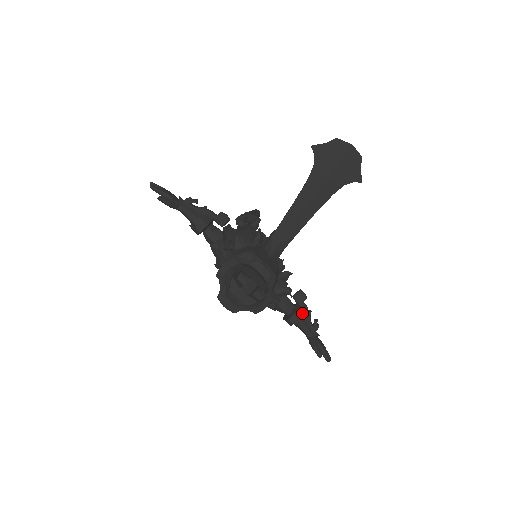
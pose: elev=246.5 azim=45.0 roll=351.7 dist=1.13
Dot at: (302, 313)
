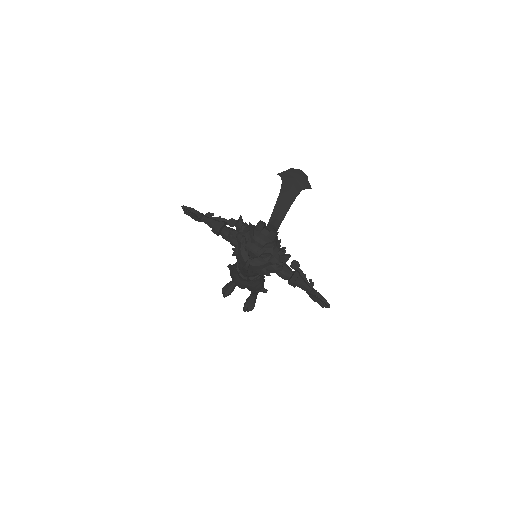
Dot at: (300, 275)
